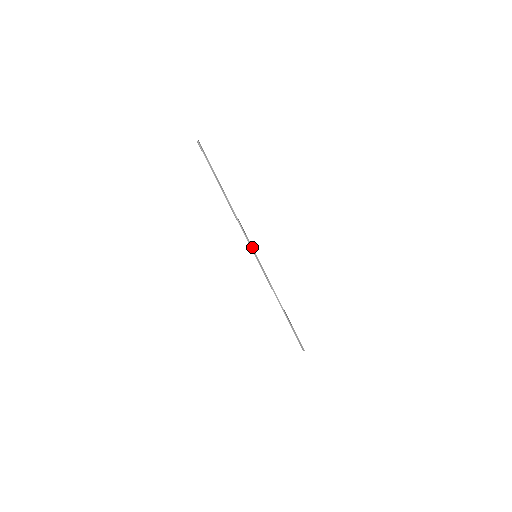
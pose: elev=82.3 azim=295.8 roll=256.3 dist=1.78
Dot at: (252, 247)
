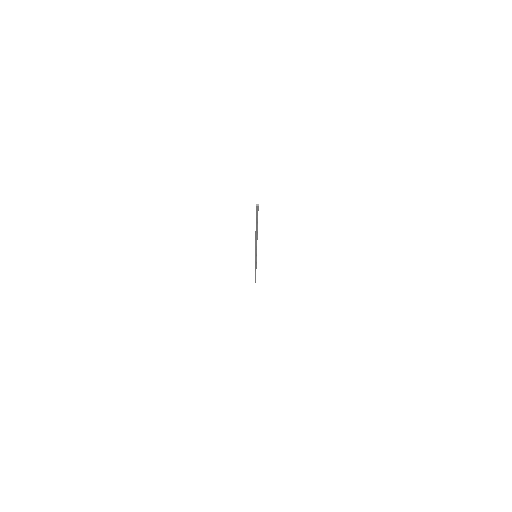
Dot at: occluded
